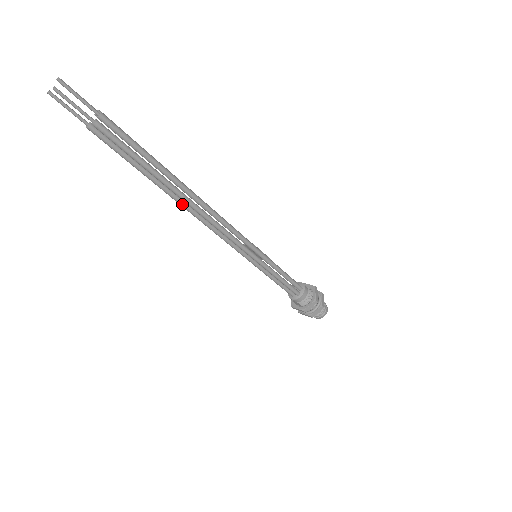
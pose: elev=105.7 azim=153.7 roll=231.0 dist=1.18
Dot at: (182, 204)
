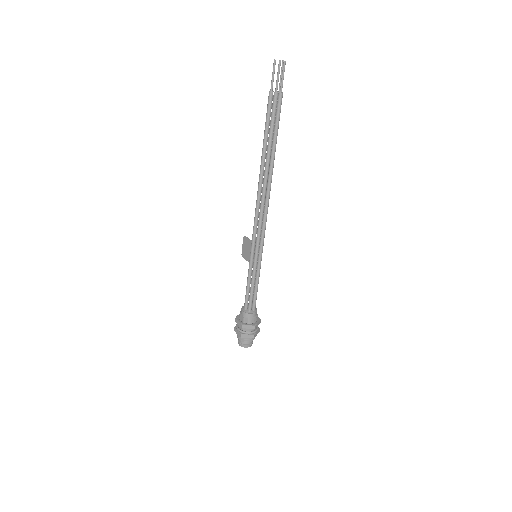
Dot at: (261, 177)
